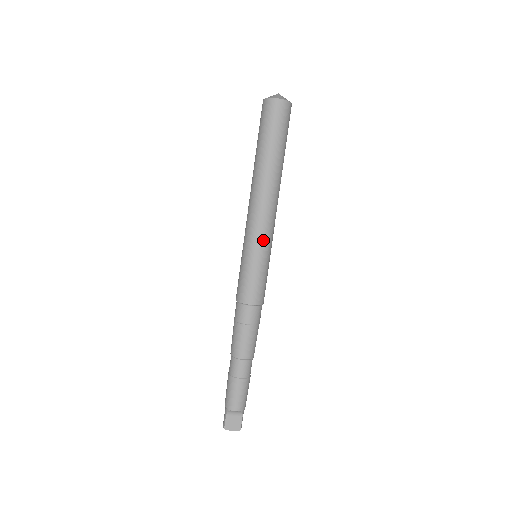
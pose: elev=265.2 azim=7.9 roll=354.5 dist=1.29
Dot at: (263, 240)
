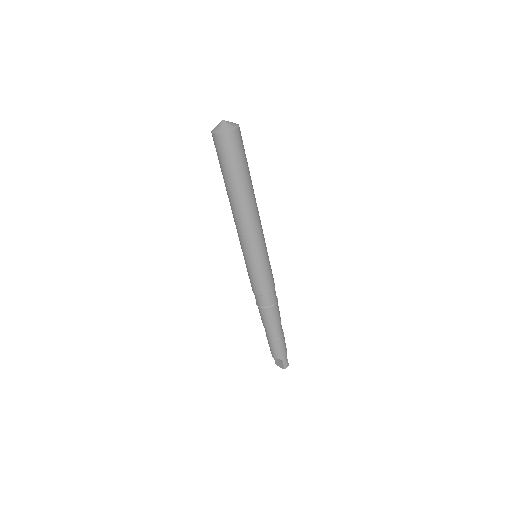
Dot at: (246, 250)
